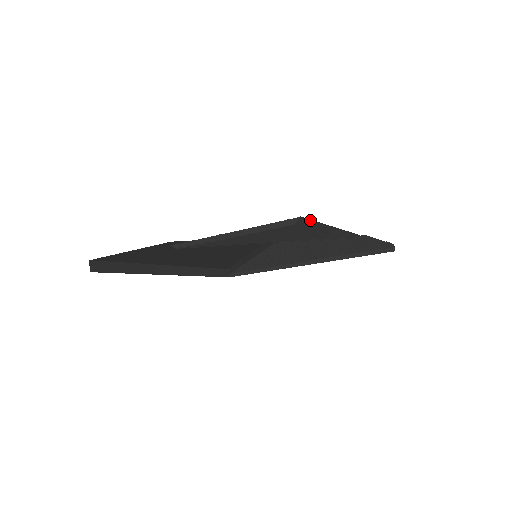
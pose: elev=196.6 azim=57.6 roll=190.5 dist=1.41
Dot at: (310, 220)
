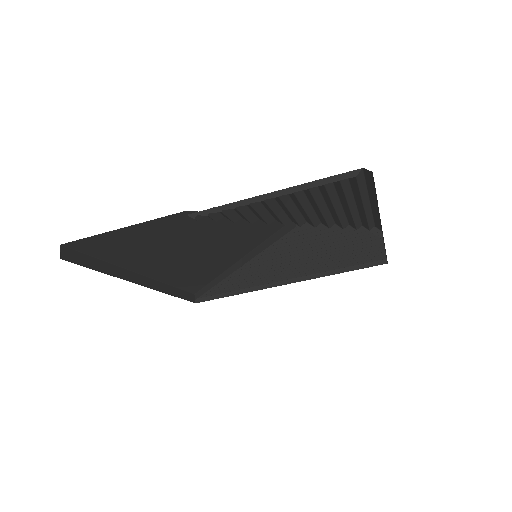
Dot at: (364, 179)
